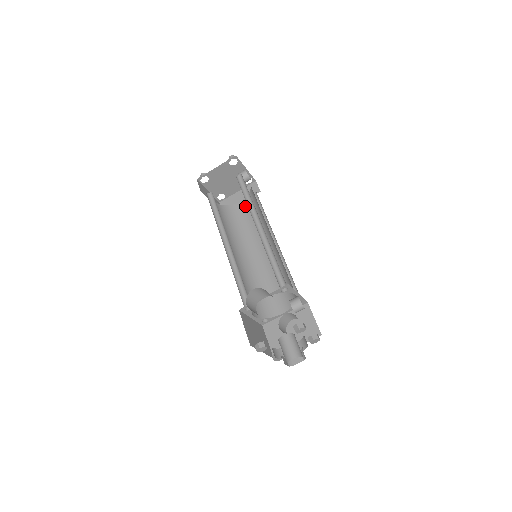
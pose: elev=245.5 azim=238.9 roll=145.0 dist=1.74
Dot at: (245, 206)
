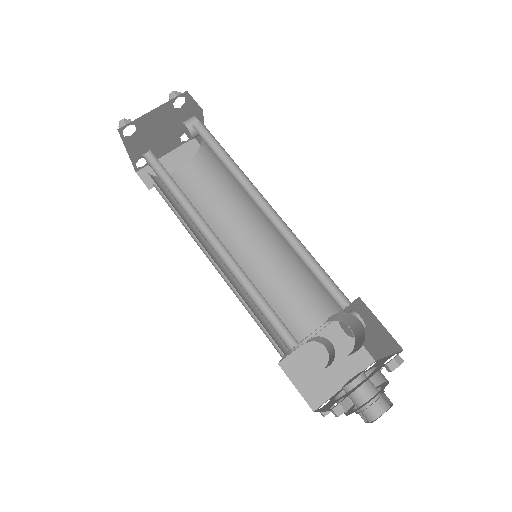
Dot at: (190, 177)
